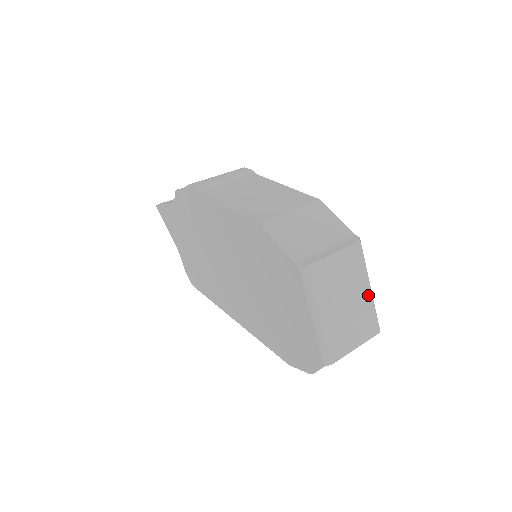
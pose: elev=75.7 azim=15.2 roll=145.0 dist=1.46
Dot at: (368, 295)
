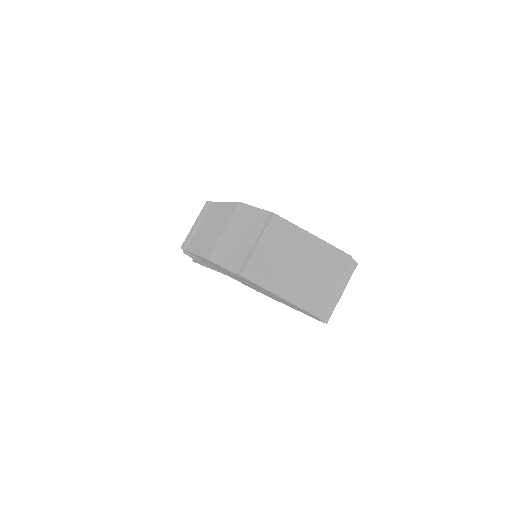
Dot at: (315, 244)
